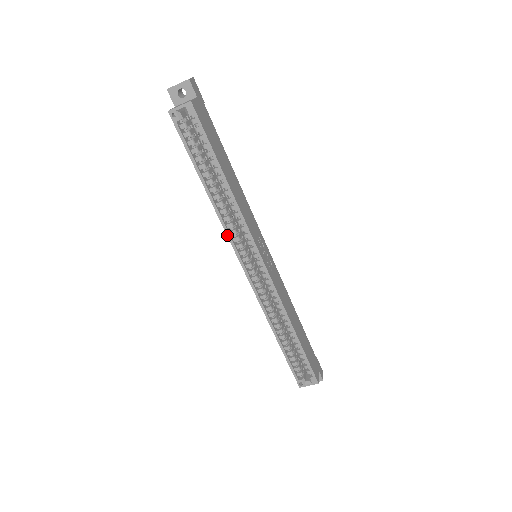
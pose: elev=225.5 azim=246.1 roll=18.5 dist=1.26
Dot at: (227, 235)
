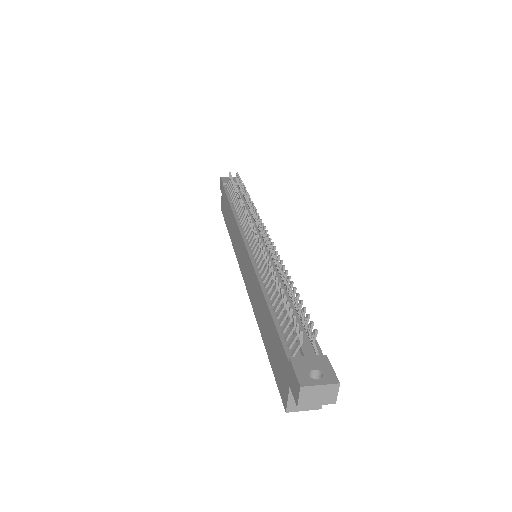
Dot at: (250, 300)
